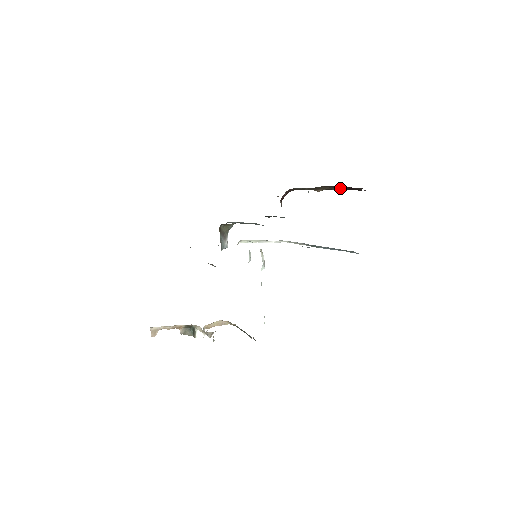
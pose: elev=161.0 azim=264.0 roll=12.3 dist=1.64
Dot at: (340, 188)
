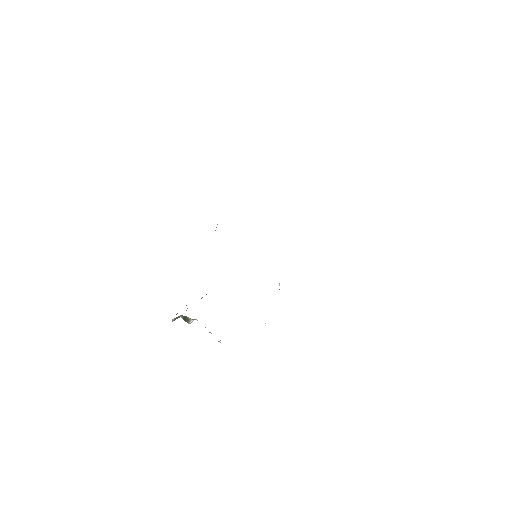
Dot at: occluded
